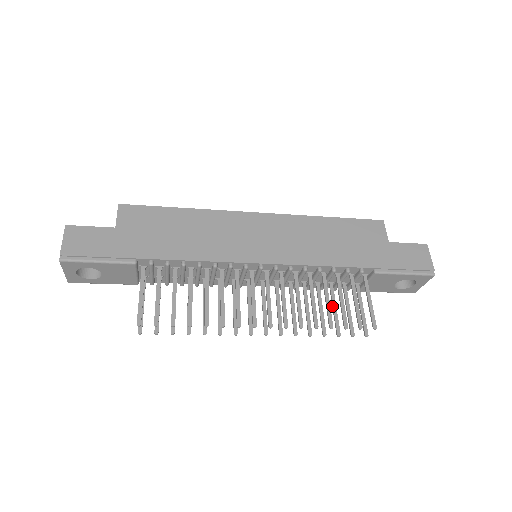
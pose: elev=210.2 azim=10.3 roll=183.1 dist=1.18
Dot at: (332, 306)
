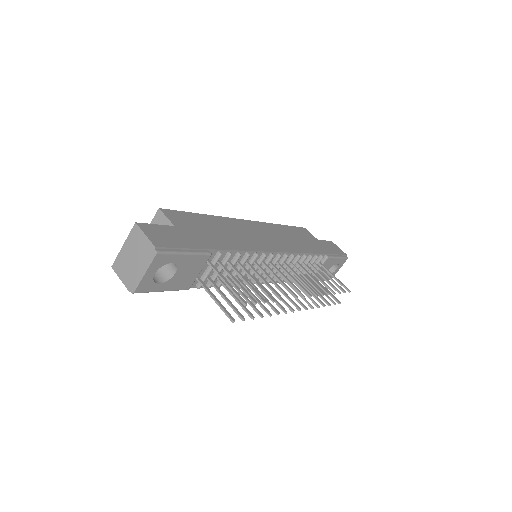
Dot at: (312, 288)
